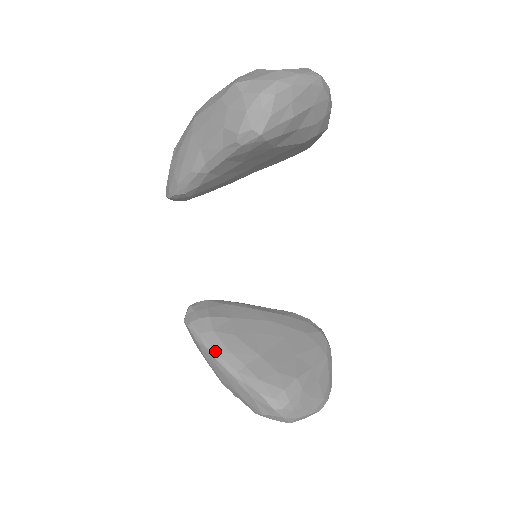
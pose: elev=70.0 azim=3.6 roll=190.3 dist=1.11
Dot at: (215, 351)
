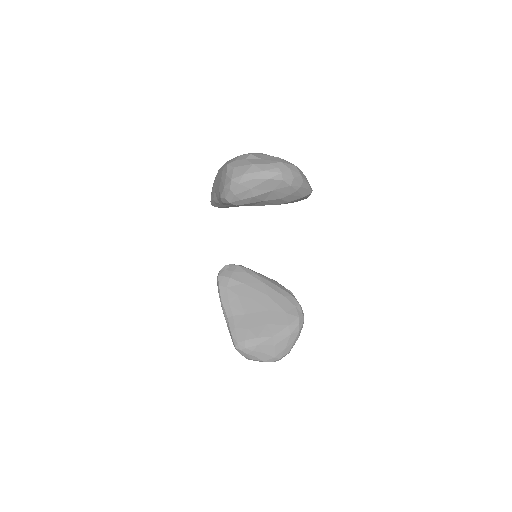
Dot at: (222, 300)
